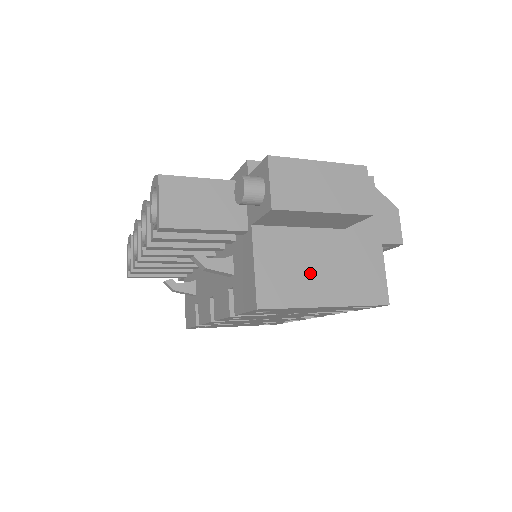
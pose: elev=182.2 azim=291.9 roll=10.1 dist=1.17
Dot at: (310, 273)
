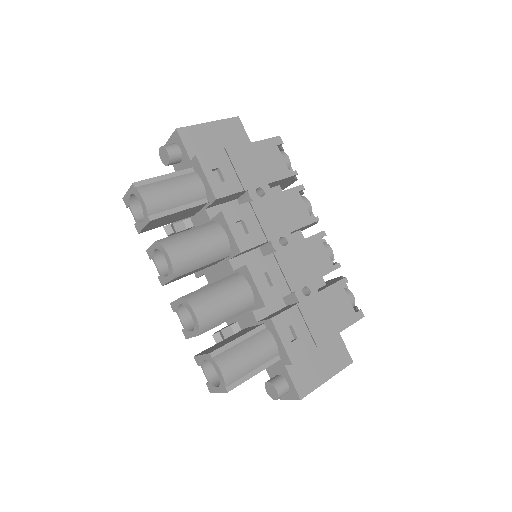
Dot at: occluded
